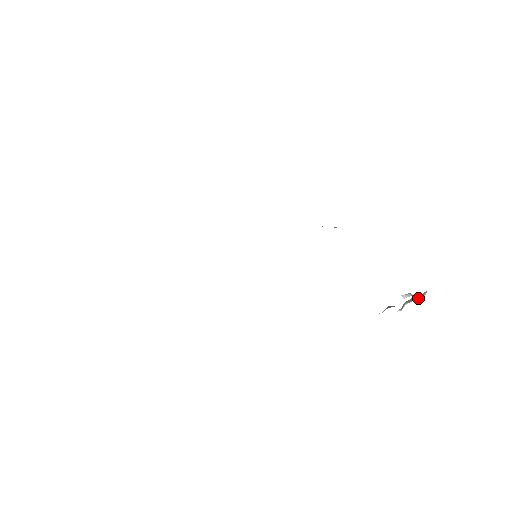
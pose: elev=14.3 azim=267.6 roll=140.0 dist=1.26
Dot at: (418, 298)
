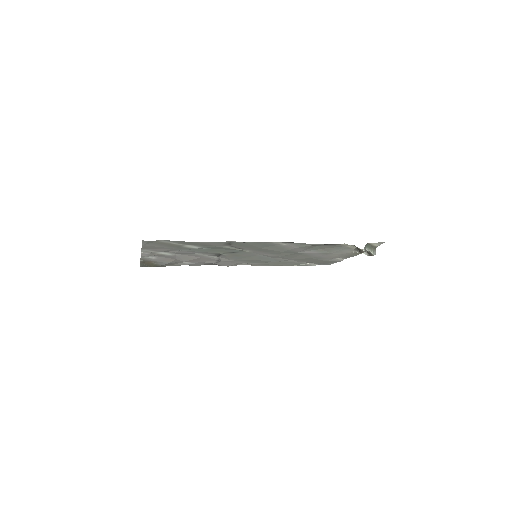
Dot at: (372, 252)
